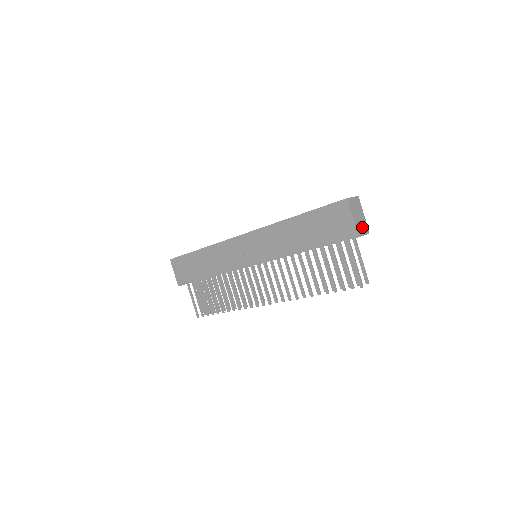
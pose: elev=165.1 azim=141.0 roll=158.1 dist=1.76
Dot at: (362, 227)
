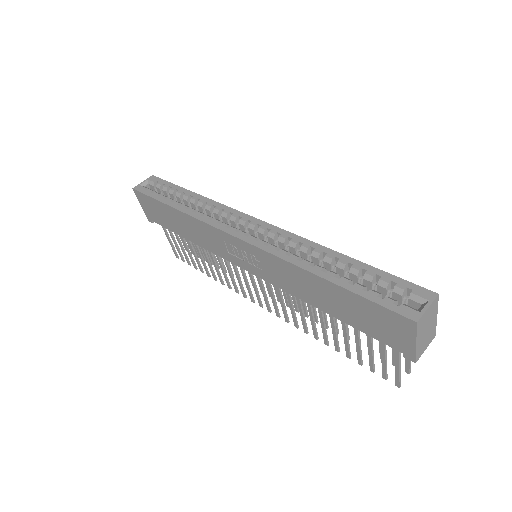
Dot at: (427, 340)
